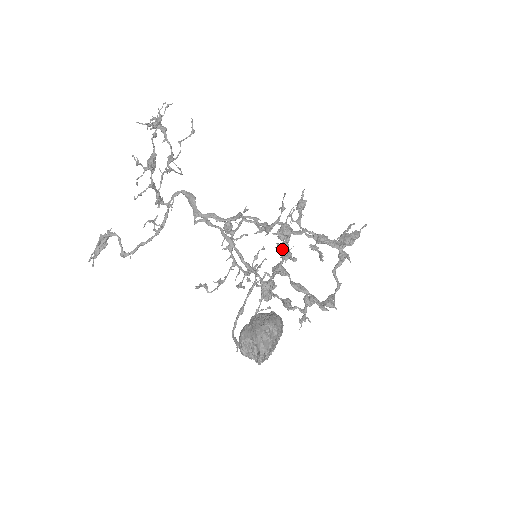
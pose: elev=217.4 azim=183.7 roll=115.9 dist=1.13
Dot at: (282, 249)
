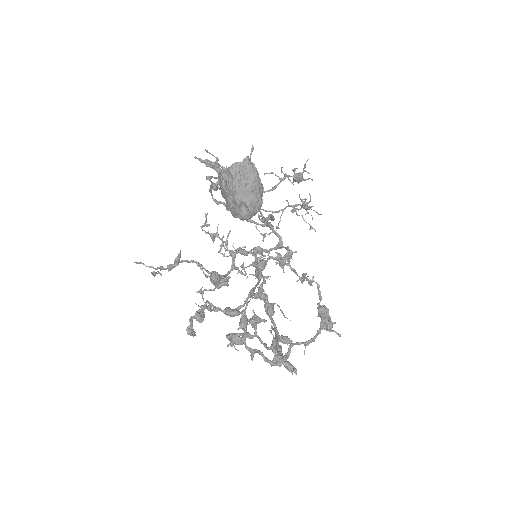
Dot at: (288, 253)
